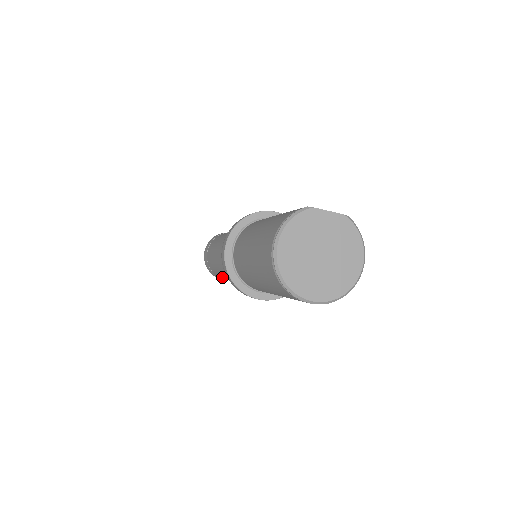
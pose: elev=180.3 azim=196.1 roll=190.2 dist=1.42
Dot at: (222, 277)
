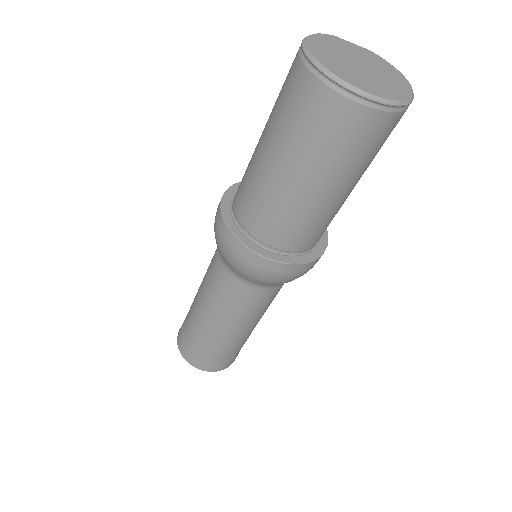
Dot at: (207, 342)
